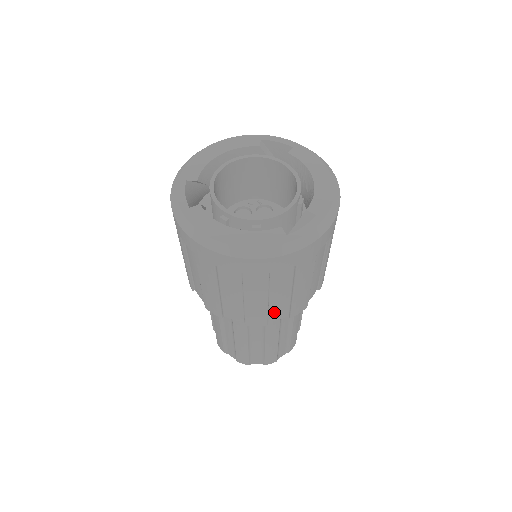
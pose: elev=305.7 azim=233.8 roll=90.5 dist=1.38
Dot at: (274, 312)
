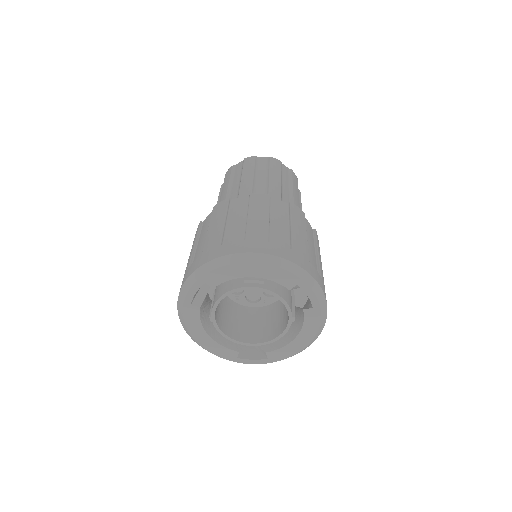
Dot at: occluded
